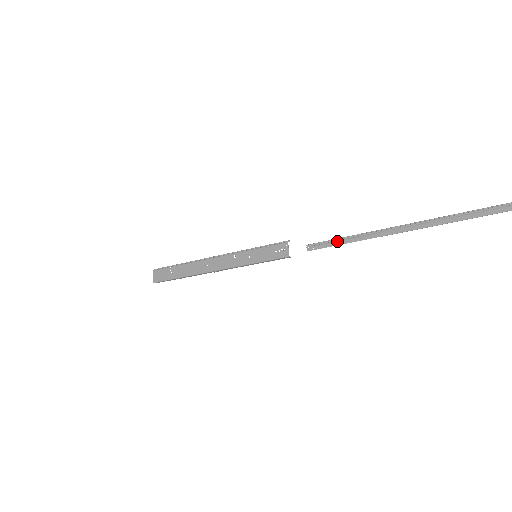
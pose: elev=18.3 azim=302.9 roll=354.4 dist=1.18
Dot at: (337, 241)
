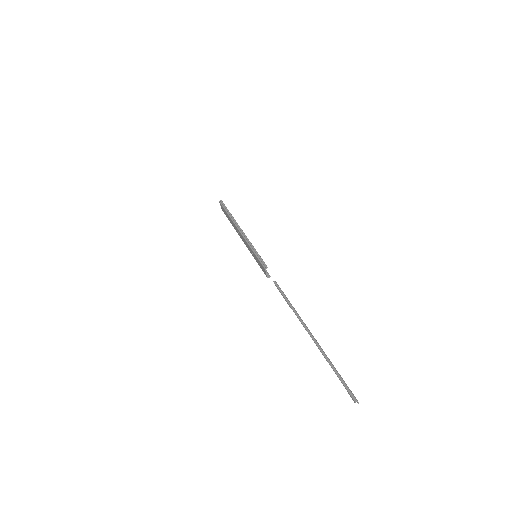
Dot at: (286, 297)
